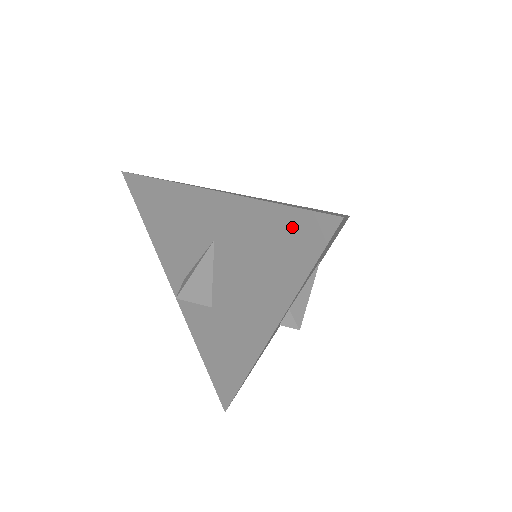
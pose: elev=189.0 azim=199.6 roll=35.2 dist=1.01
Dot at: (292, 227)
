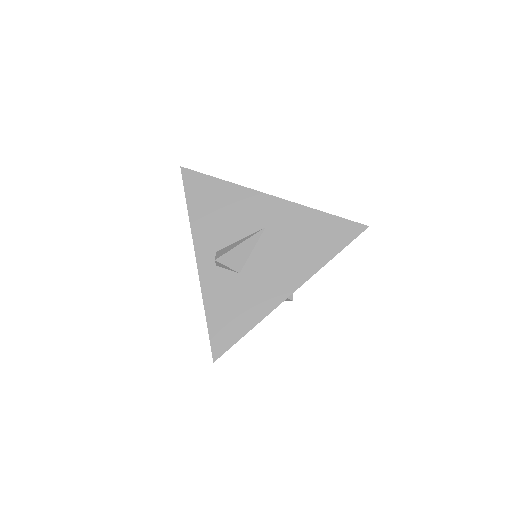
Dot at: (335, 227)
